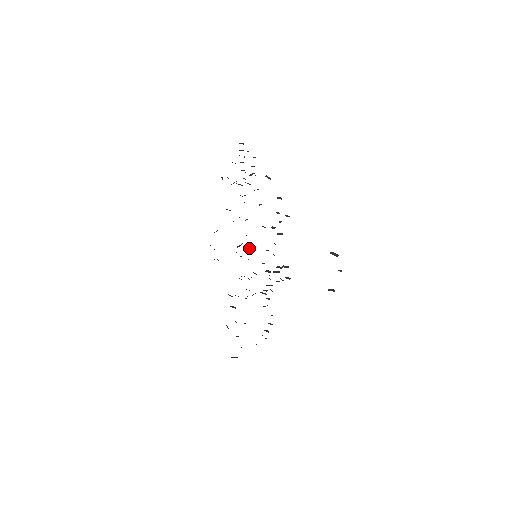
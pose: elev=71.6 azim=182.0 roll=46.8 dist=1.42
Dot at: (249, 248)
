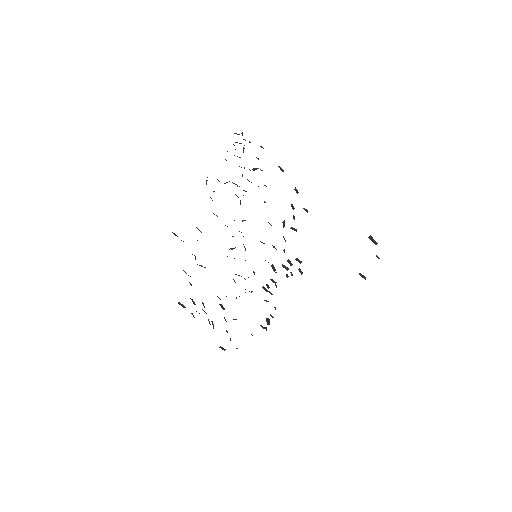
Dot at: occluded
